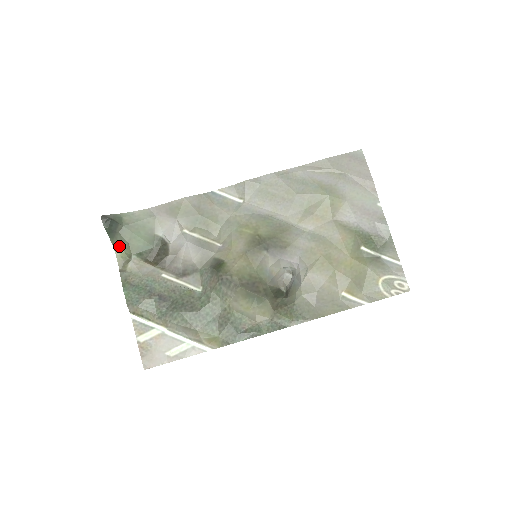
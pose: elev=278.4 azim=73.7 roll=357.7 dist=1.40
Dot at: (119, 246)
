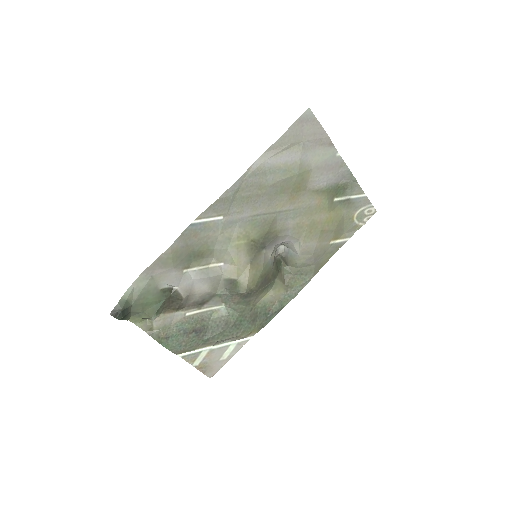
Dot at: (134, 318)
